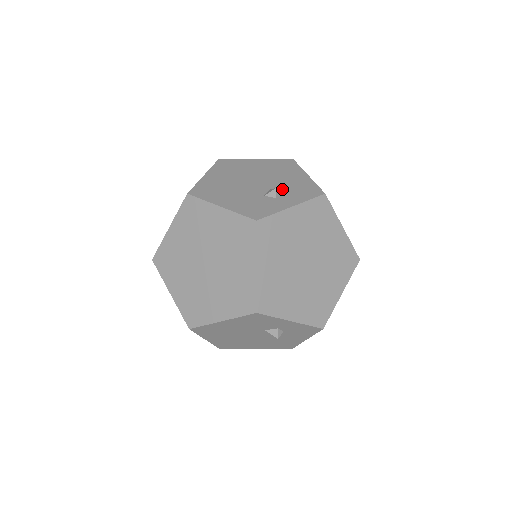
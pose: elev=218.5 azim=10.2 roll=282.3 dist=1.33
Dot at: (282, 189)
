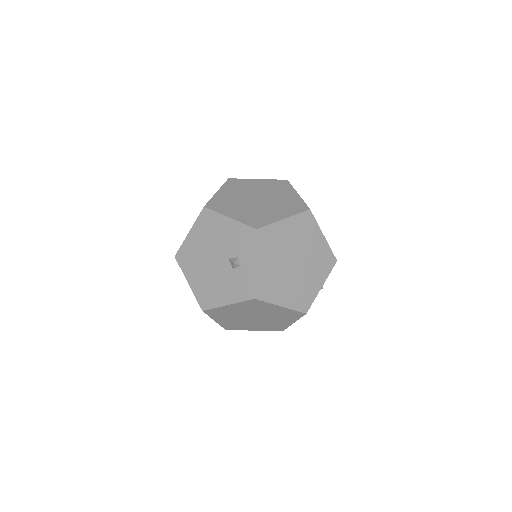
Dot at: (234, 252)
